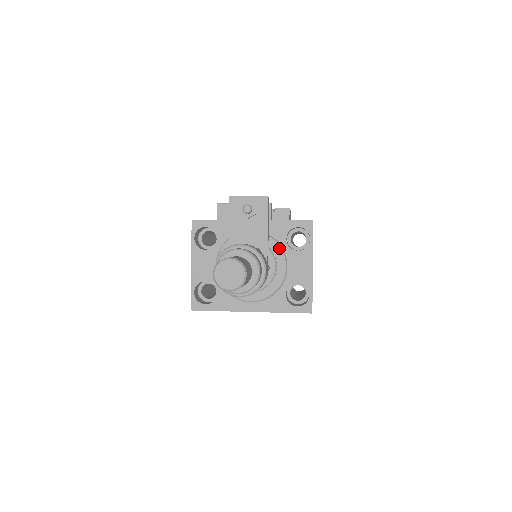
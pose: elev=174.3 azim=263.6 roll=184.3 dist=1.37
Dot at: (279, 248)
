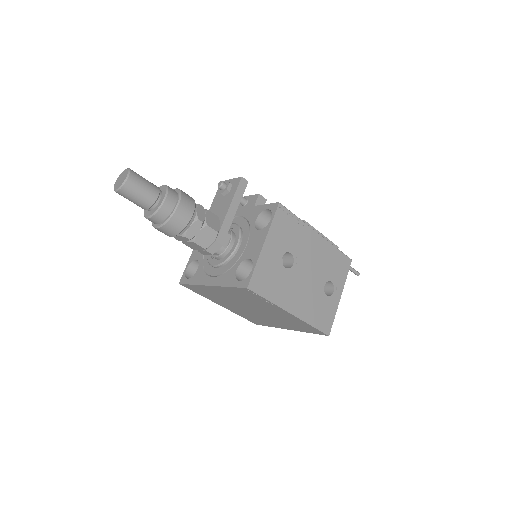
Dot at: (248, 229)
